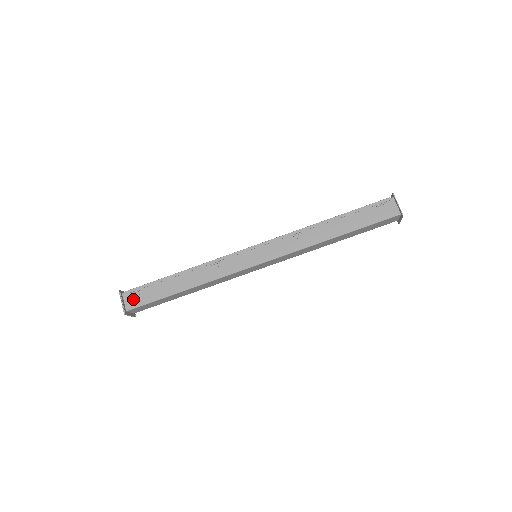
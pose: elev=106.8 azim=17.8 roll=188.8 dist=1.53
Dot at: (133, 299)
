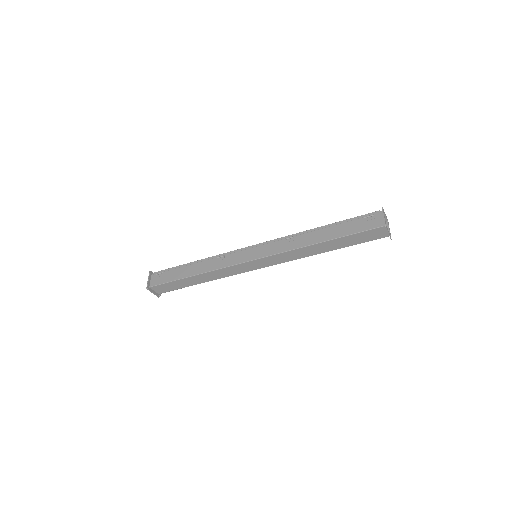
Dot at: (157, 279)
